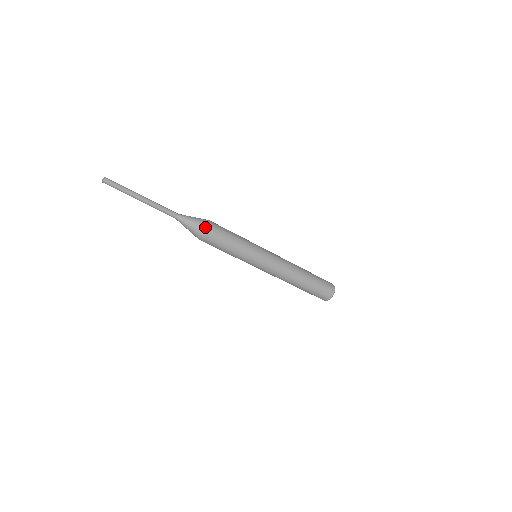
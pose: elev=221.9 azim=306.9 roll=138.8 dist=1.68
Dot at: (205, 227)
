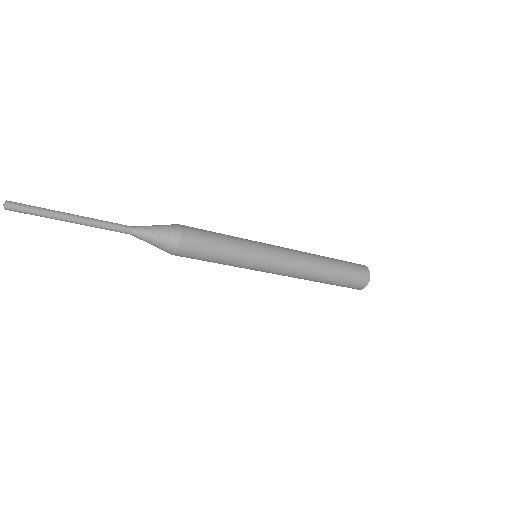
Dot at: (169, 252)
